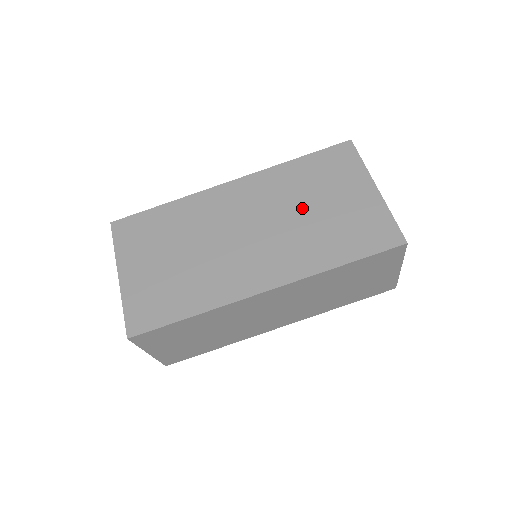
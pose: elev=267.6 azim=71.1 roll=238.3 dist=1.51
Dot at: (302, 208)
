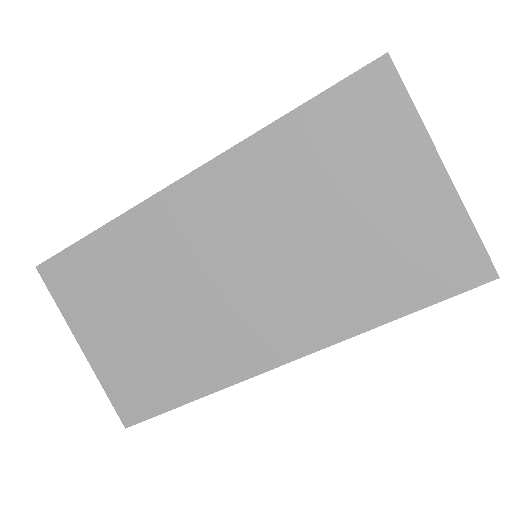
Dot at: (314, 222)
